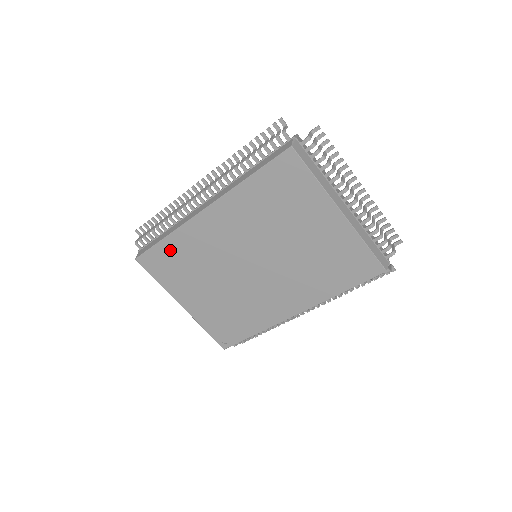
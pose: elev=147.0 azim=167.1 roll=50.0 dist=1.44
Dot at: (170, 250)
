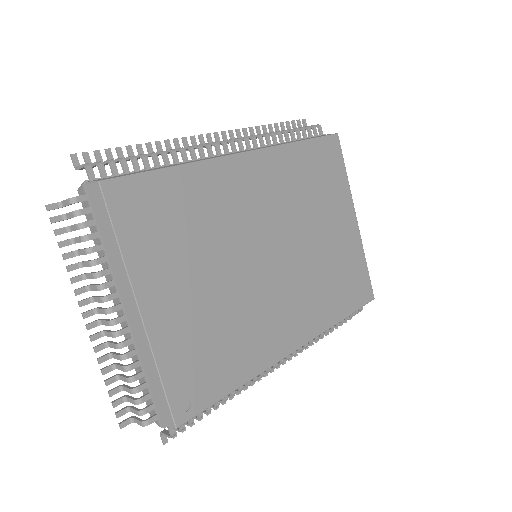
Dot at: (174, 190)
